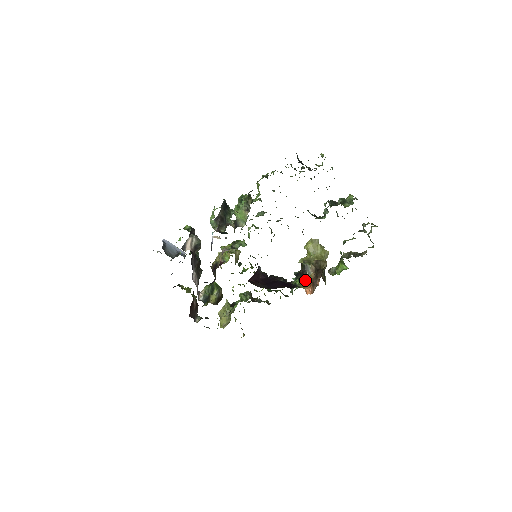
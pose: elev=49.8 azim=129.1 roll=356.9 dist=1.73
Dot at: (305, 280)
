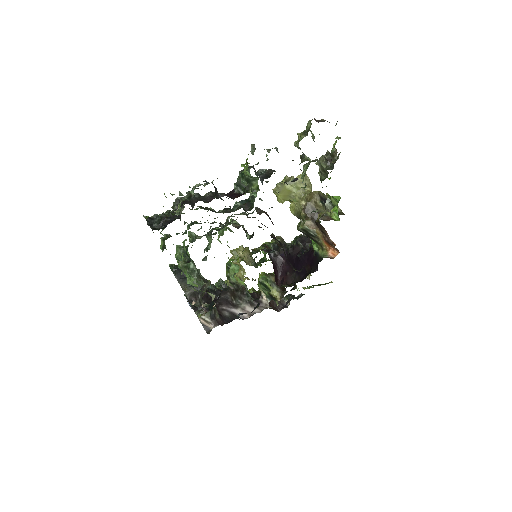
Dot at: (318, 241)
